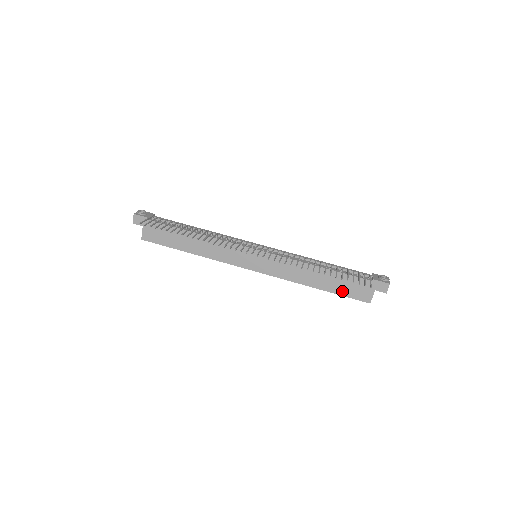
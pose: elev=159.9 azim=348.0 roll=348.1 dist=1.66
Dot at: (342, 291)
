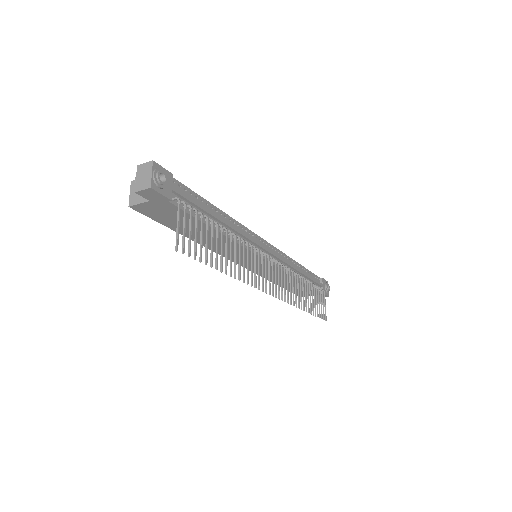
Dot at: occluded
